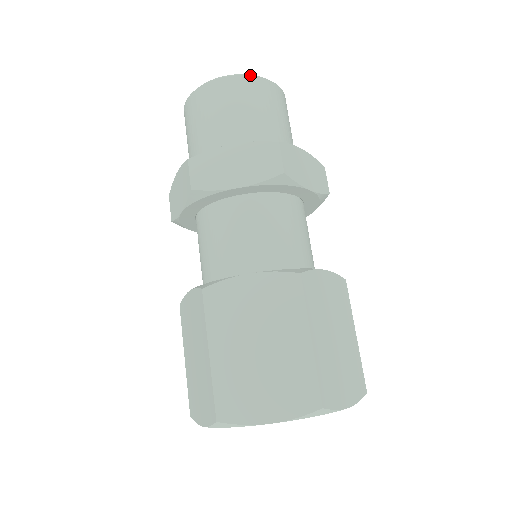
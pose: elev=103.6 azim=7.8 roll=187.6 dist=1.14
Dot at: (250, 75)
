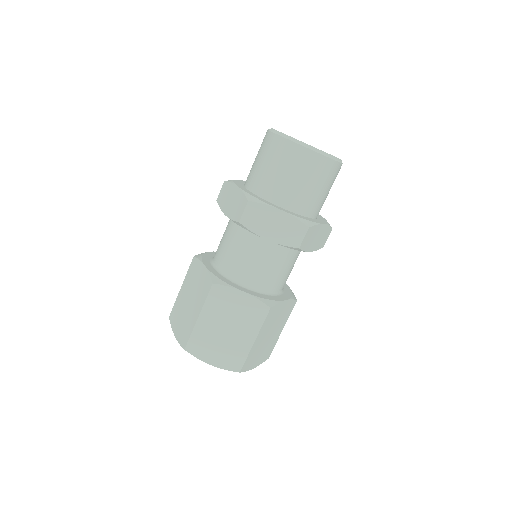
Dot at: (284, 137)
